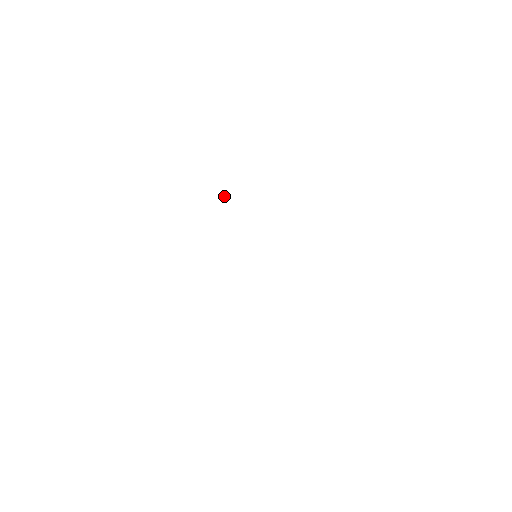
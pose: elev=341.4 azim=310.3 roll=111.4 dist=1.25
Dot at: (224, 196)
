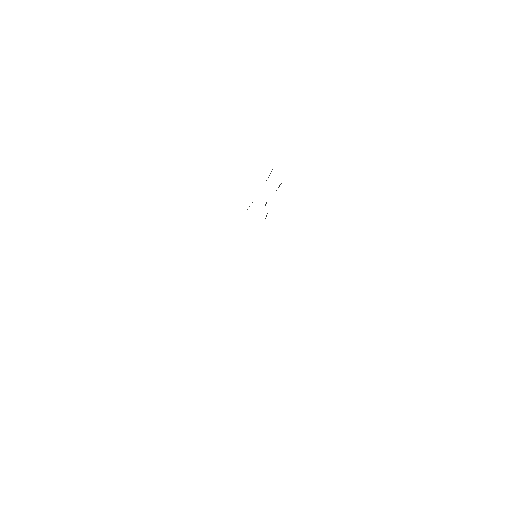
Dot at: (266, 203)
